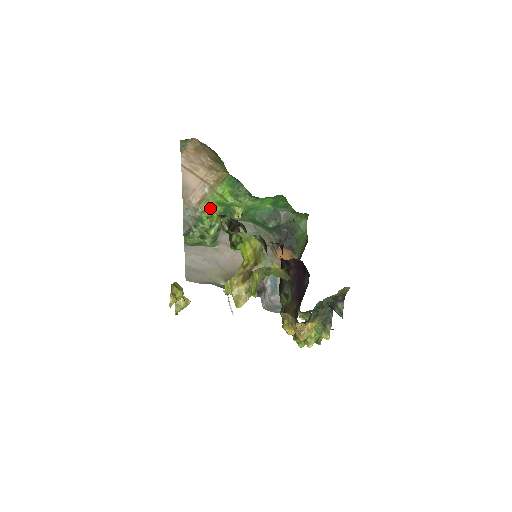
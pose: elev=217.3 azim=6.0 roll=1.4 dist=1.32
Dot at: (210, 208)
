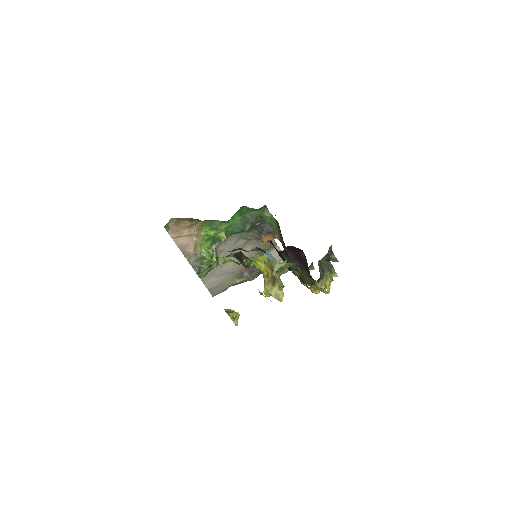
Dot at: (203, 247)
